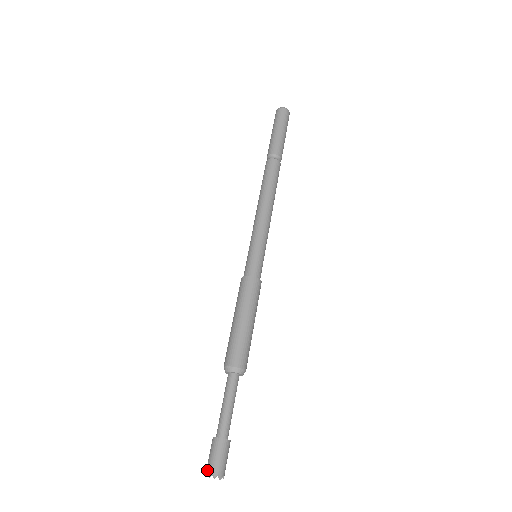
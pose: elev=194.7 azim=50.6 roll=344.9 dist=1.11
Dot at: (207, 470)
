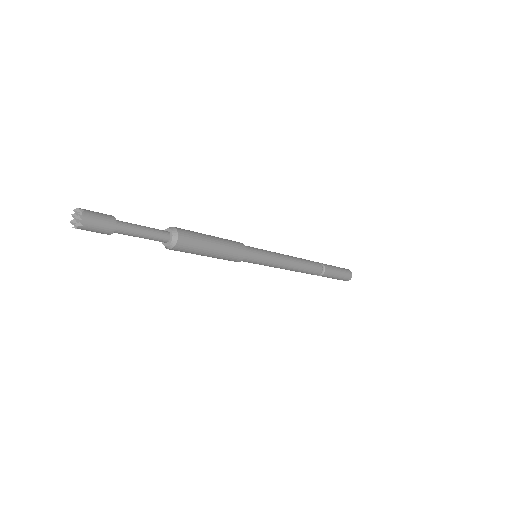
Dot at: (78, 211)
